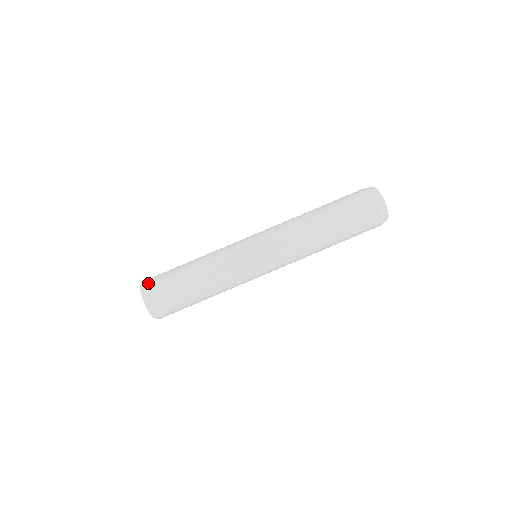
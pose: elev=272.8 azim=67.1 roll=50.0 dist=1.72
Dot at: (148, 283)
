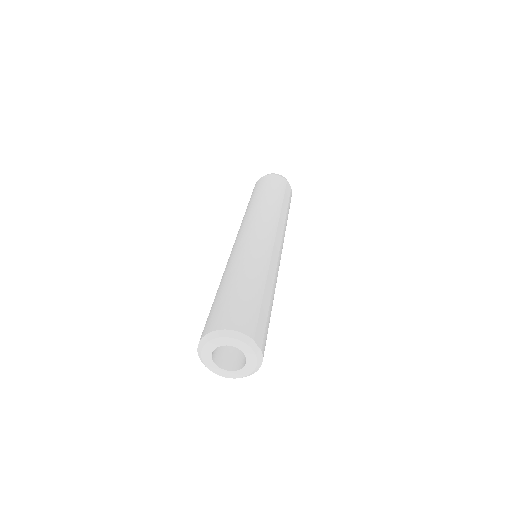
Dot at: (209, 326)
